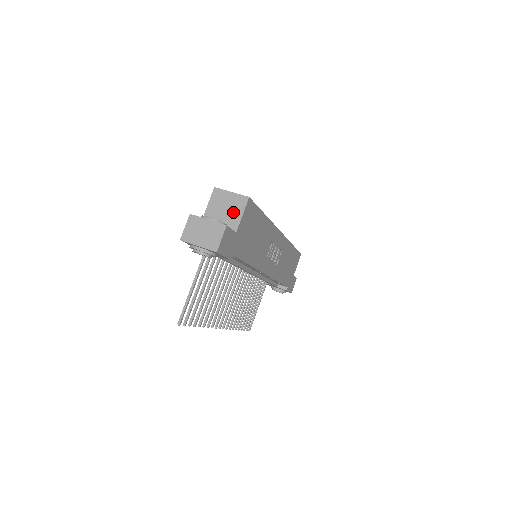
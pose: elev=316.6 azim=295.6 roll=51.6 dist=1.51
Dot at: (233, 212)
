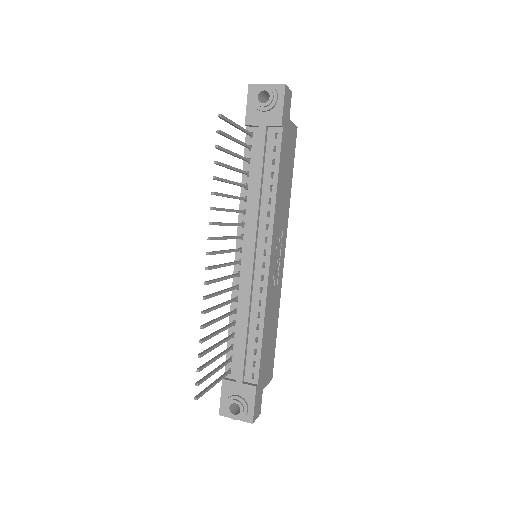
Dot at: occluded
